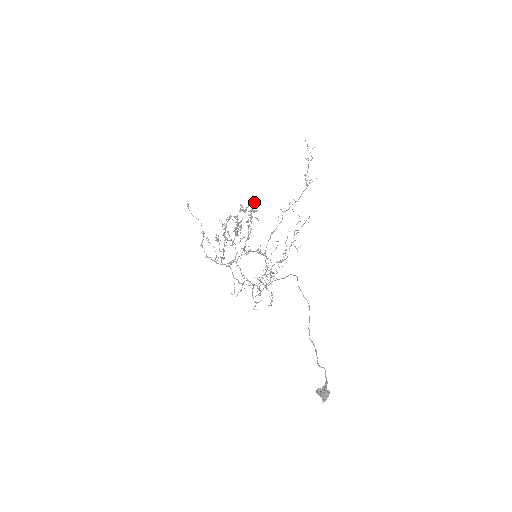
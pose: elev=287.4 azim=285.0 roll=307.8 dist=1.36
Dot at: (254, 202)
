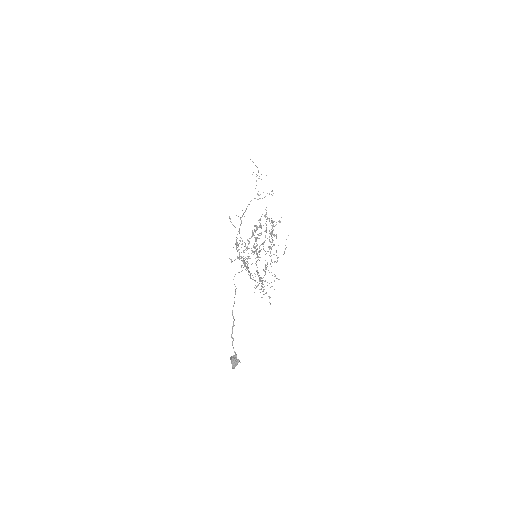
Dot at: occluded
